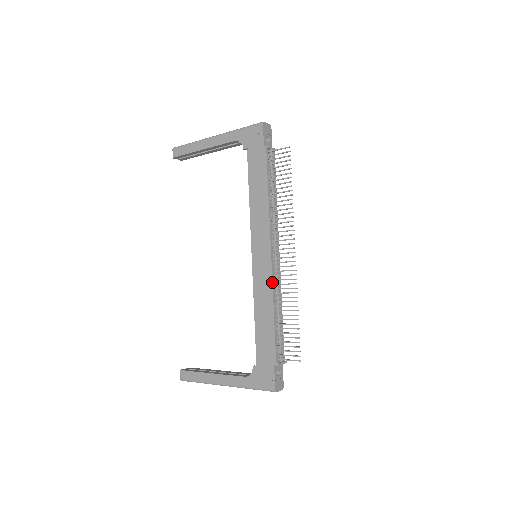
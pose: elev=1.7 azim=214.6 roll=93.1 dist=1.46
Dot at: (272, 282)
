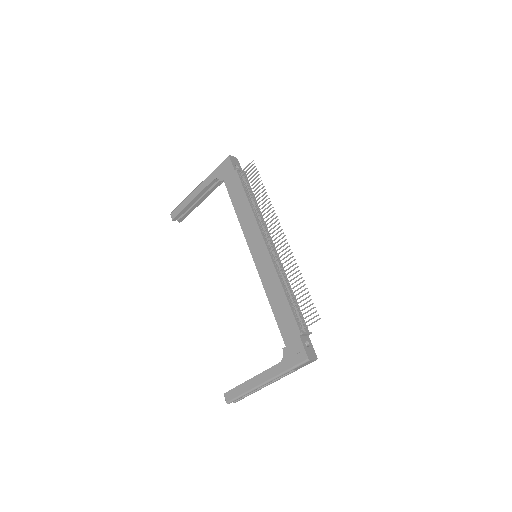
Dot at: (274, 266)
